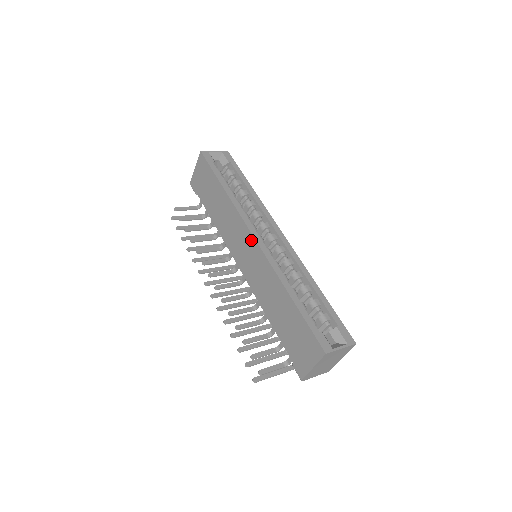
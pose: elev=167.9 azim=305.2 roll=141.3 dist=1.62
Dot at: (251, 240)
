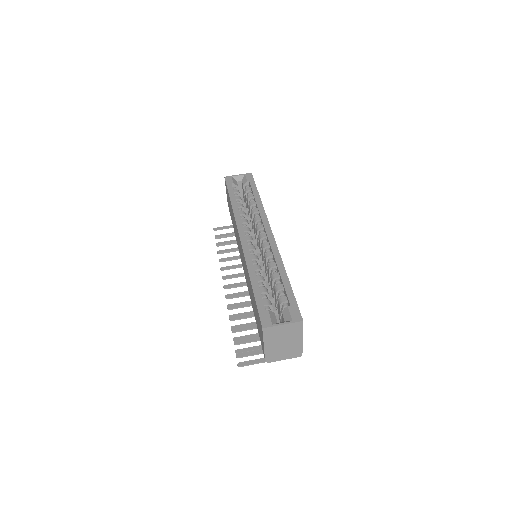
Dot at: (239, 240)
